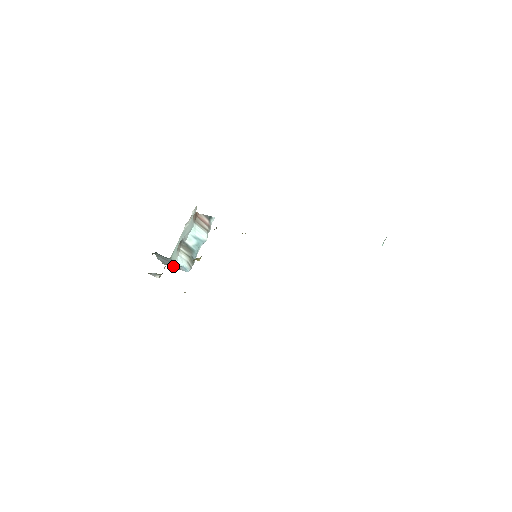
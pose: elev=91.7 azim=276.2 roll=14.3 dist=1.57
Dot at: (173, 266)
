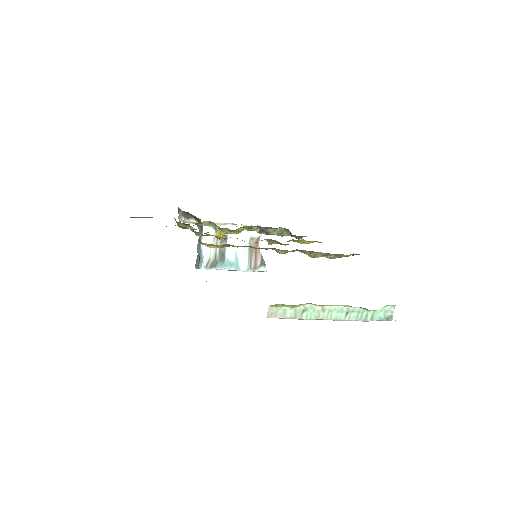
Dot at: (198, 264)
